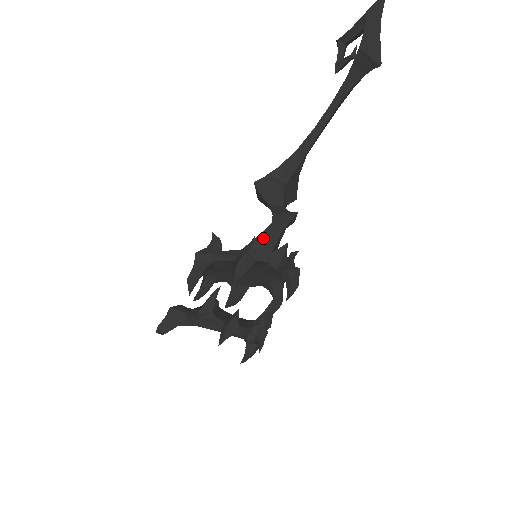
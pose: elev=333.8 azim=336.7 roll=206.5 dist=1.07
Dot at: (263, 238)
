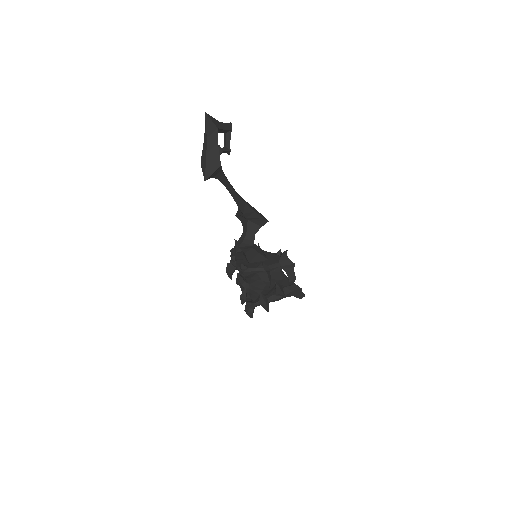
Dot at: occluded
